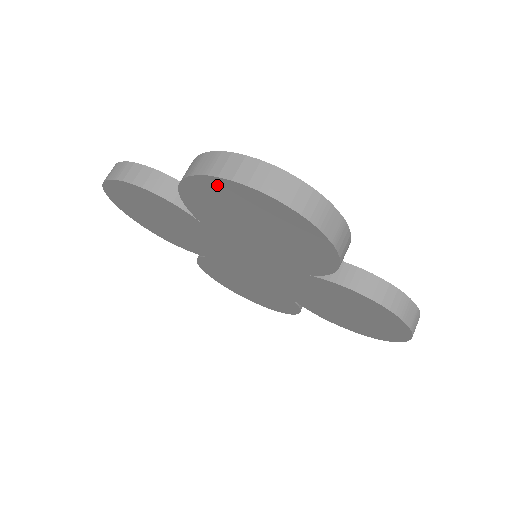
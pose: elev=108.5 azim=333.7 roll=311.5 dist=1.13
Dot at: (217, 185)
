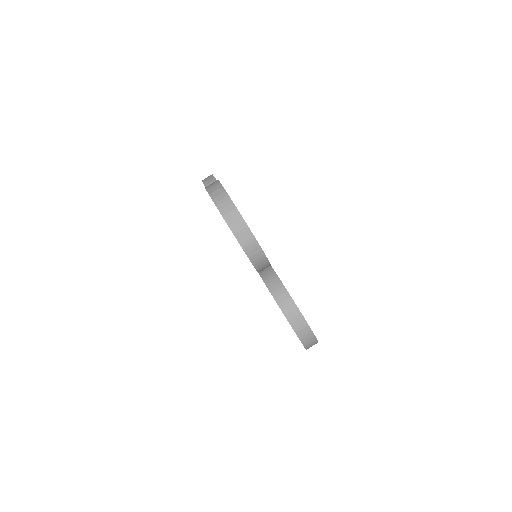
Dot at: occluded
